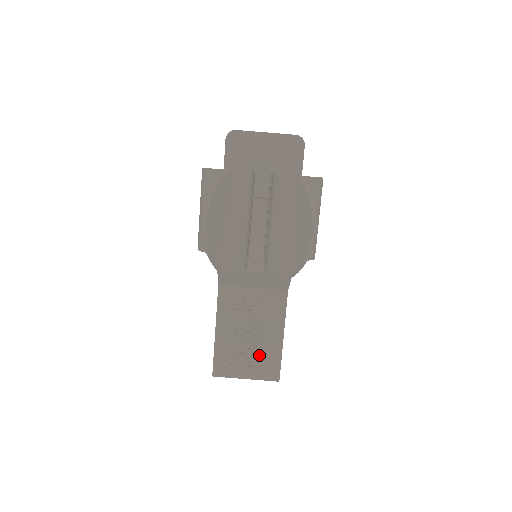
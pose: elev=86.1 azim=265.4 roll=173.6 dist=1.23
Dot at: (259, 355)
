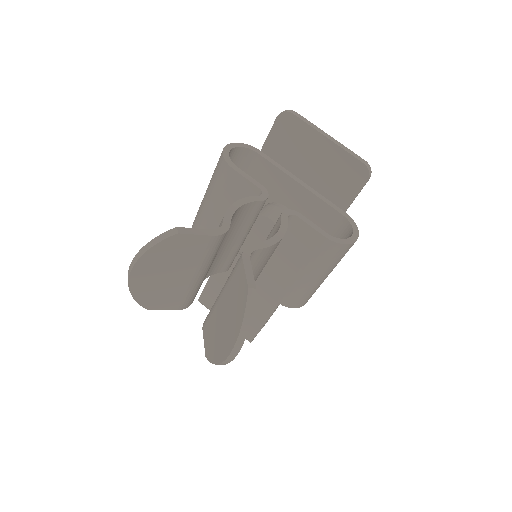
Dot at: occluded
